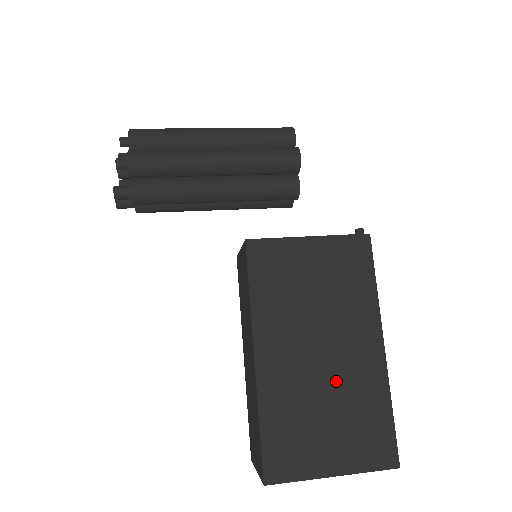
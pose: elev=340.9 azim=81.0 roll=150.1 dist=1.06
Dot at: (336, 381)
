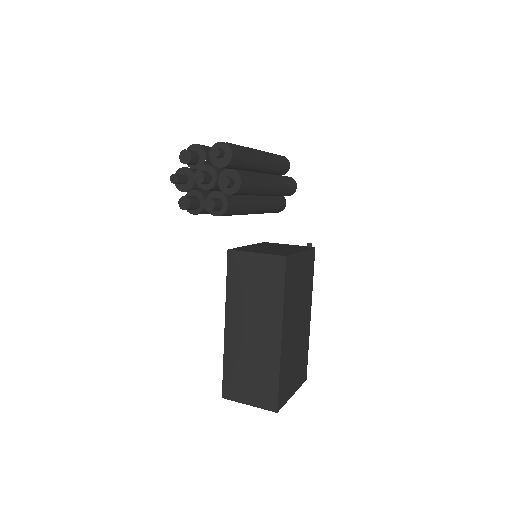
Dot at: (299, 341)
